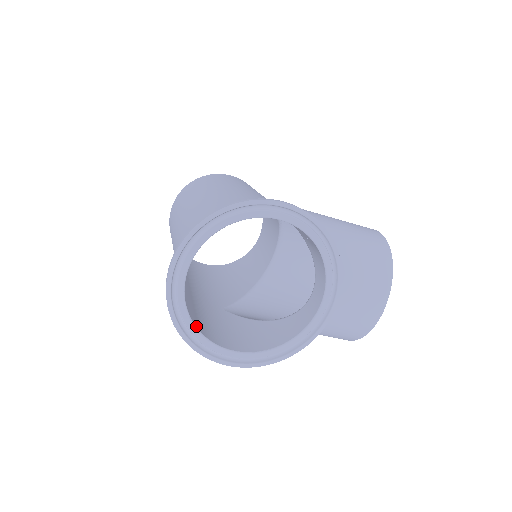
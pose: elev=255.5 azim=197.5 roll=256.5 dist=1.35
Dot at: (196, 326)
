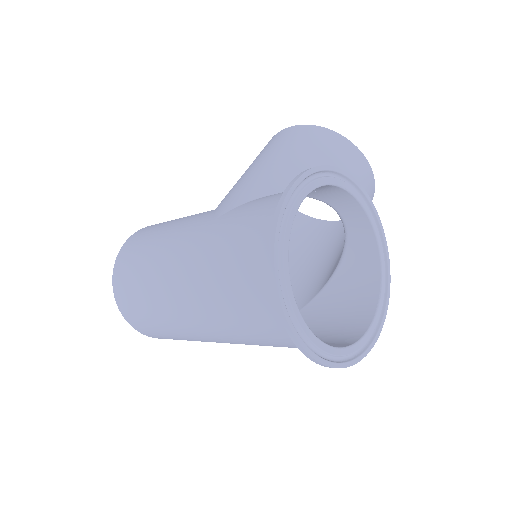
Dot at: (346, 346)
